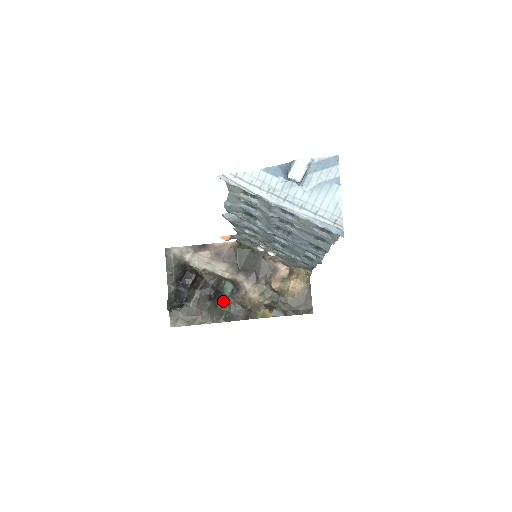
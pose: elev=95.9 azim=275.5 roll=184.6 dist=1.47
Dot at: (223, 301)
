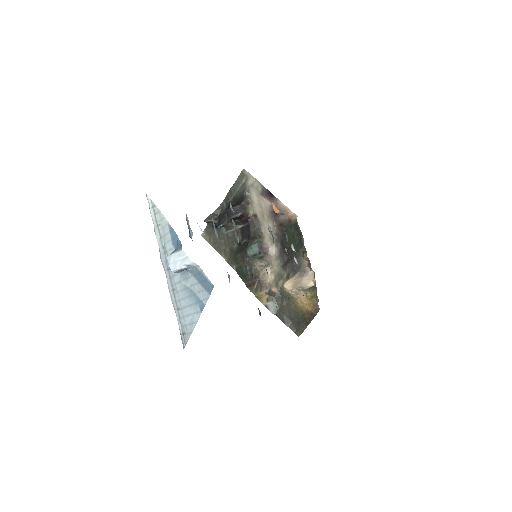
Dot at: (243, 255)
